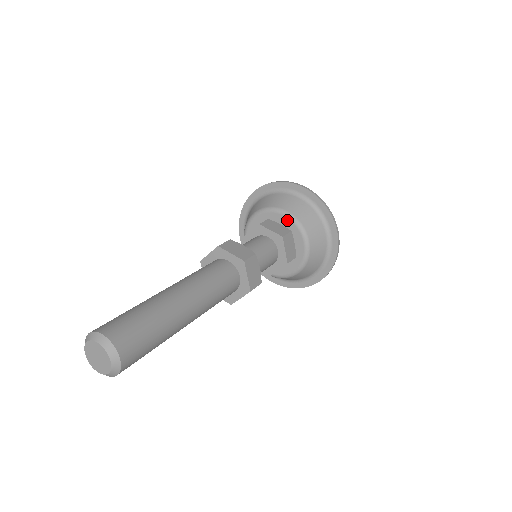
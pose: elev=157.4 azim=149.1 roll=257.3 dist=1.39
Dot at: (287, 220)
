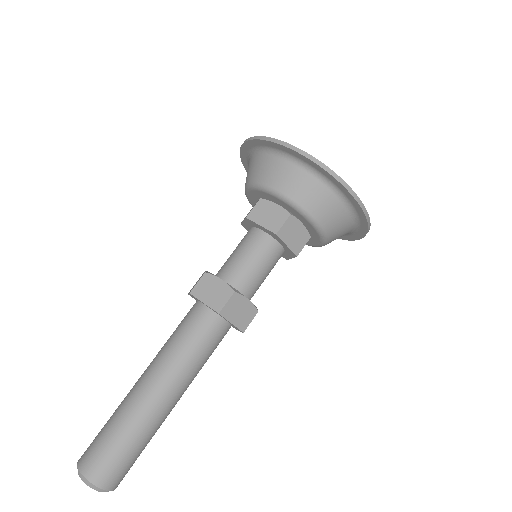
Dot at: (313, 229)
